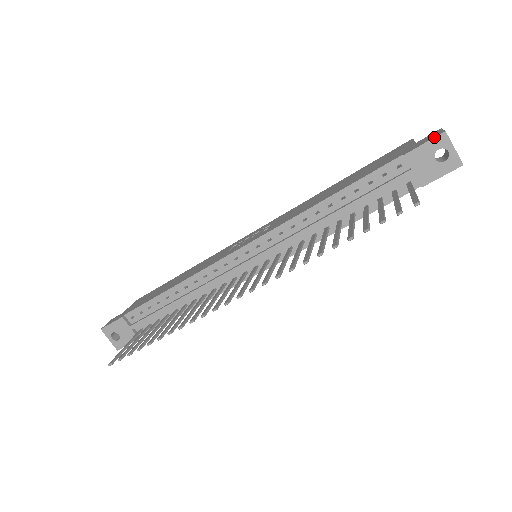
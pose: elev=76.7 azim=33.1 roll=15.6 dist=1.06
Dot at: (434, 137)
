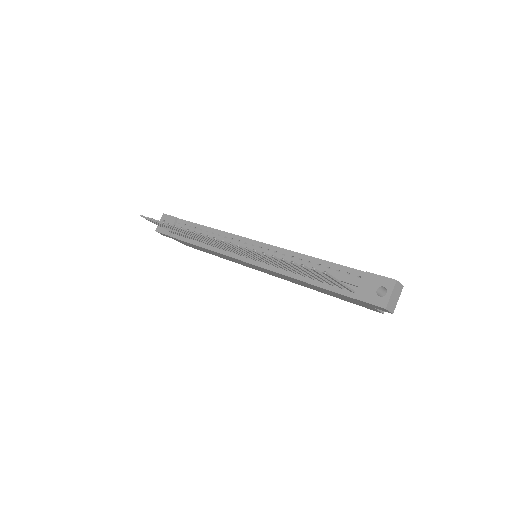
Dot at: occluded
